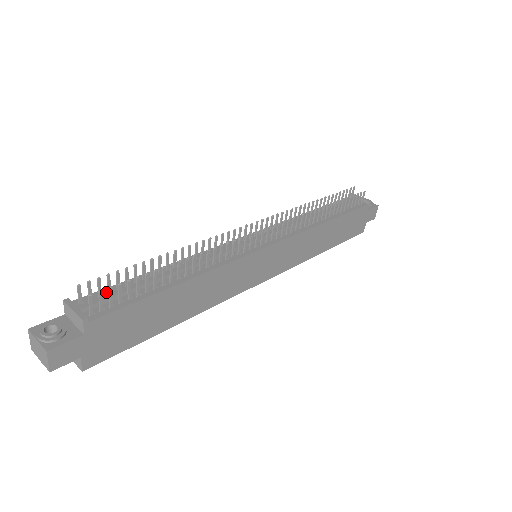
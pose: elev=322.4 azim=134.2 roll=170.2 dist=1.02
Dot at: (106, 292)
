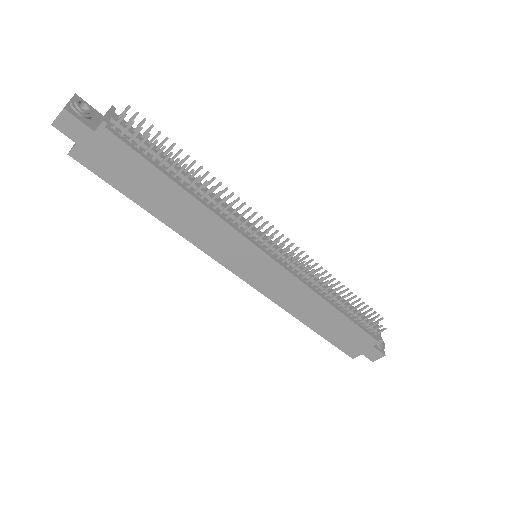
Dot at: (140, 136)
